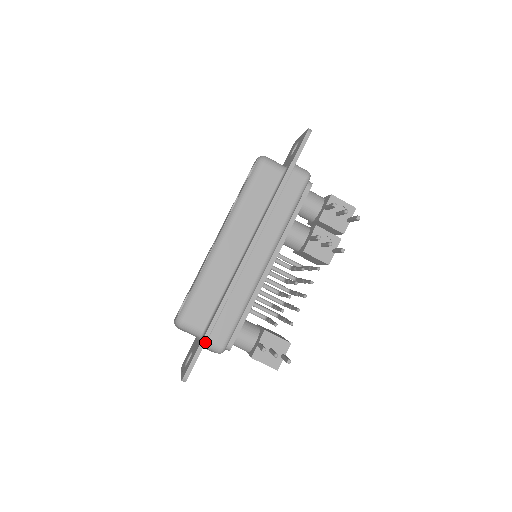
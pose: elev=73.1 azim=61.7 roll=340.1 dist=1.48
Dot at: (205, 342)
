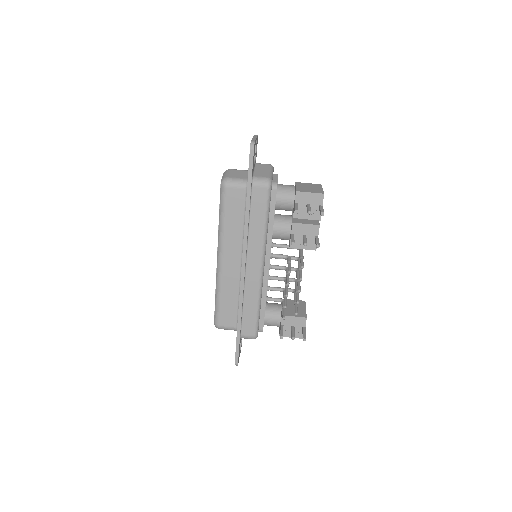
Dot at: (239, 339)
